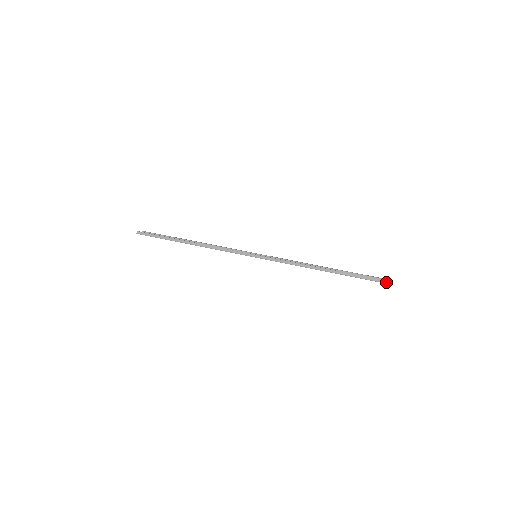
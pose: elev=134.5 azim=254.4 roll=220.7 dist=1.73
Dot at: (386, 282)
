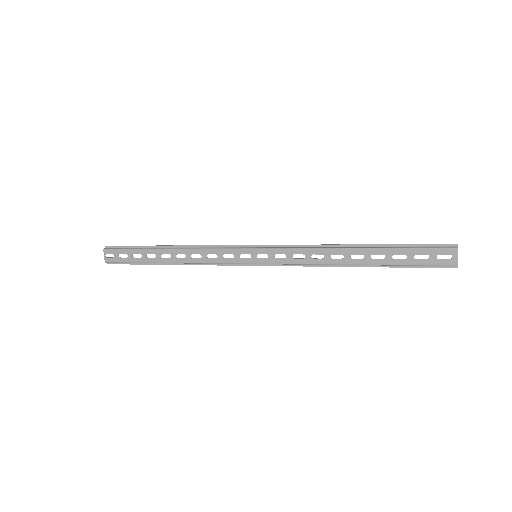
Dot at: (457, 247)
